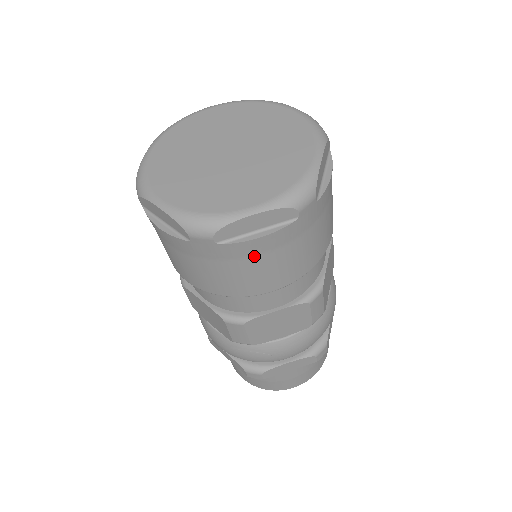
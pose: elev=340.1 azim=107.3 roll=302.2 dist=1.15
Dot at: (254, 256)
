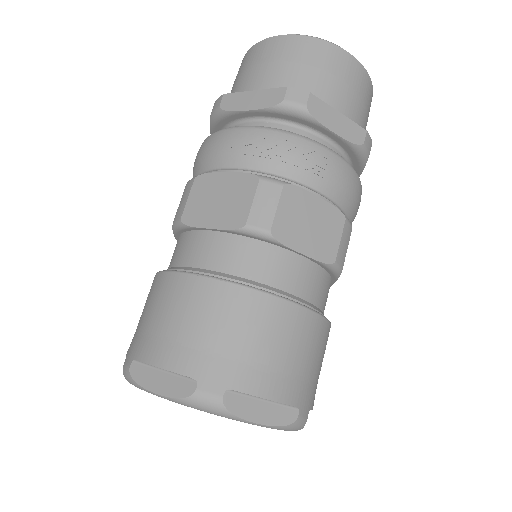
Dot at: occluded
